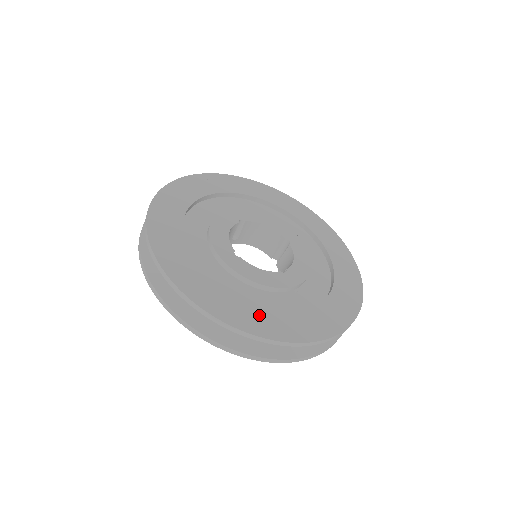
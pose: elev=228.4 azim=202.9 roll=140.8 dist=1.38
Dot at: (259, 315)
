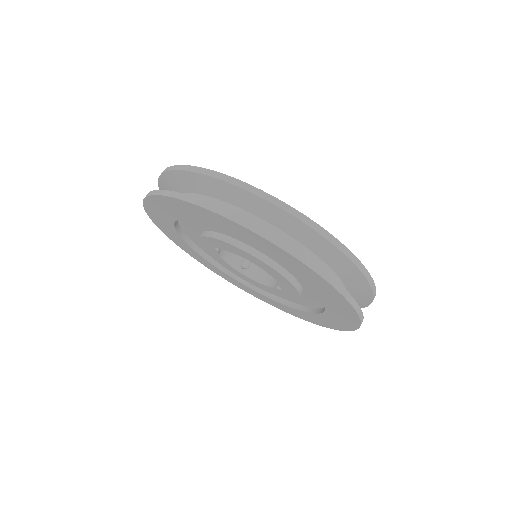
Dot at: occluded
